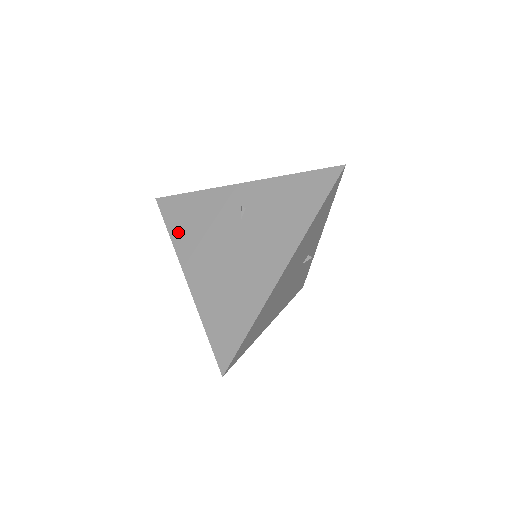
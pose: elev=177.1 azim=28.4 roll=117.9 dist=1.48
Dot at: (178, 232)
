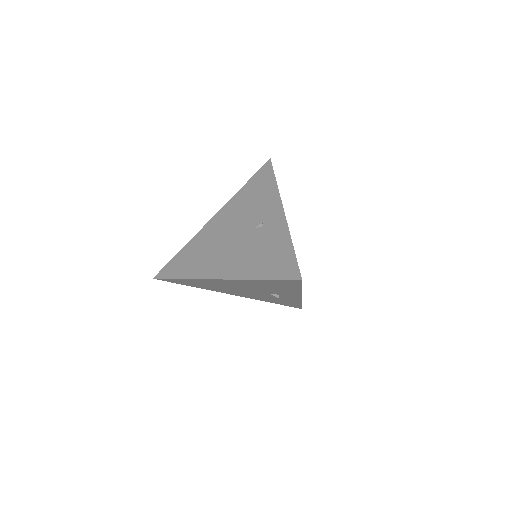
Dot at: (244, 191)
